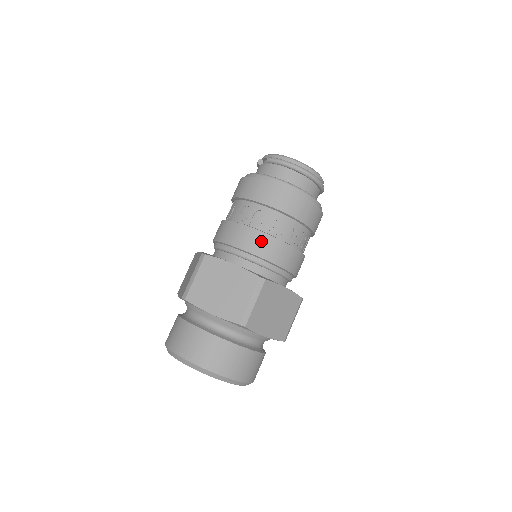
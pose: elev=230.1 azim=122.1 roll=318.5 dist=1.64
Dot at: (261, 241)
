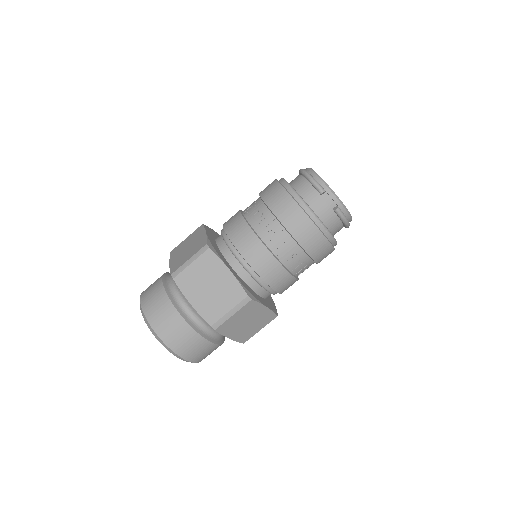
Dot at: (290, 285)
